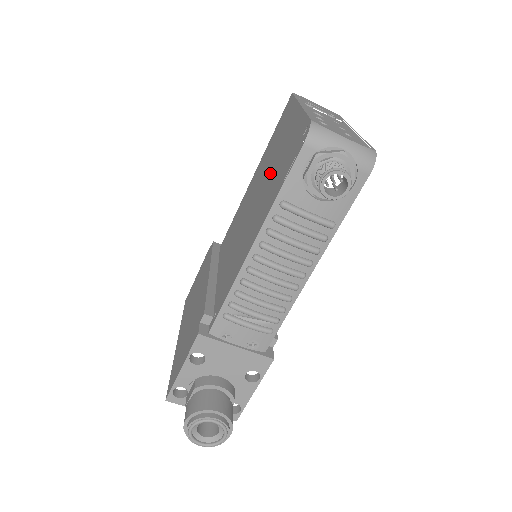
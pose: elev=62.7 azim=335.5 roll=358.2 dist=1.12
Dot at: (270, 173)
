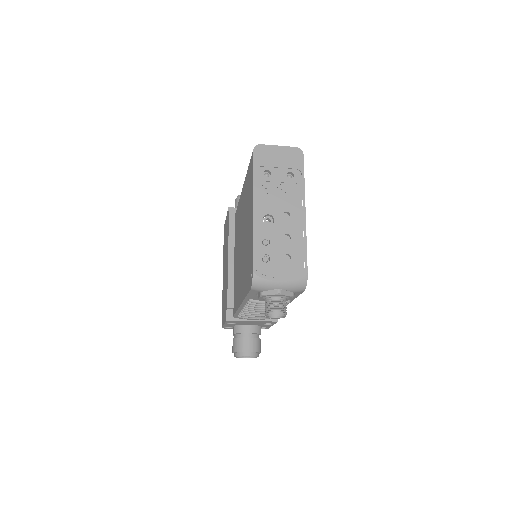
Dot at: (245, 243)
